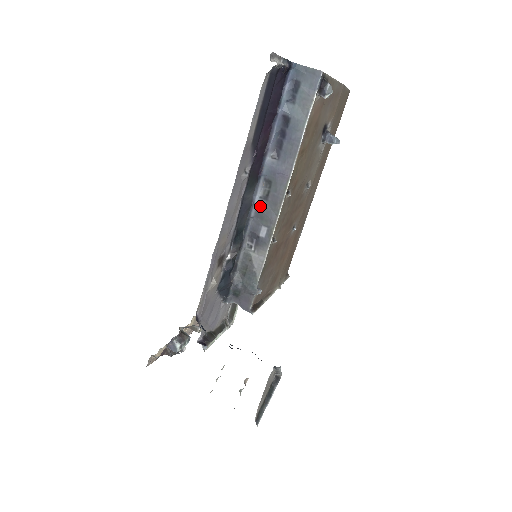
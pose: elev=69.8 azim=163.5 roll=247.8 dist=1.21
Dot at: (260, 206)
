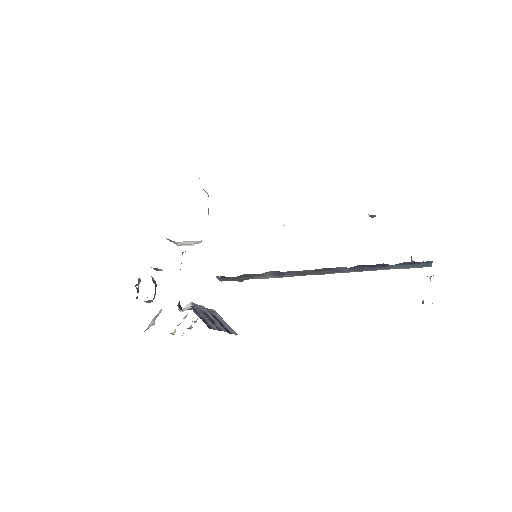
Dot at: (306, 271)
